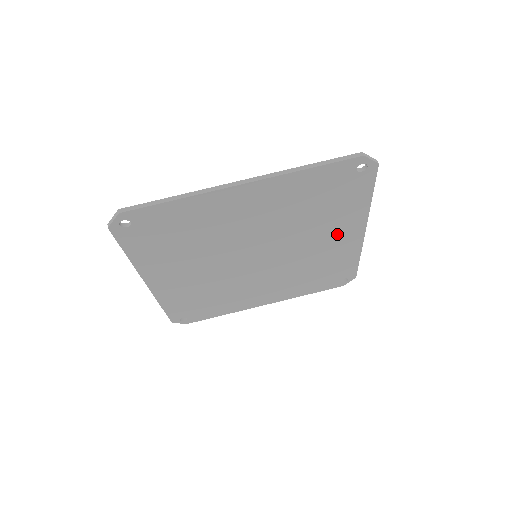
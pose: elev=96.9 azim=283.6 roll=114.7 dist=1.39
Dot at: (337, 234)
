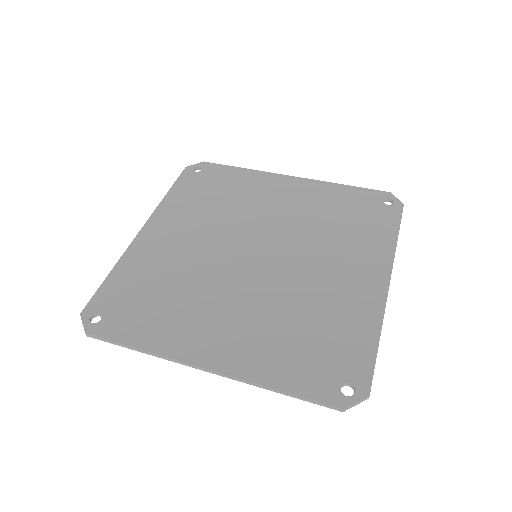
Dot at: (354, 269)
